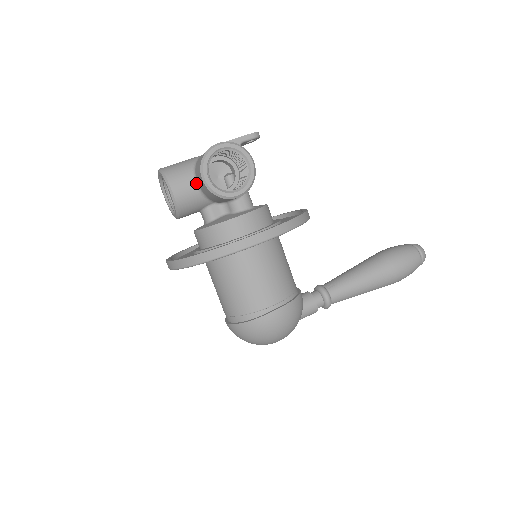
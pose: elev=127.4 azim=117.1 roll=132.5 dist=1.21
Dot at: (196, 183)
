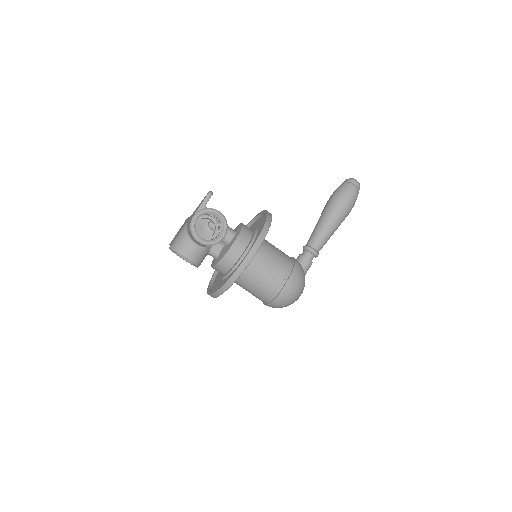
Dot at: (196, 243)
